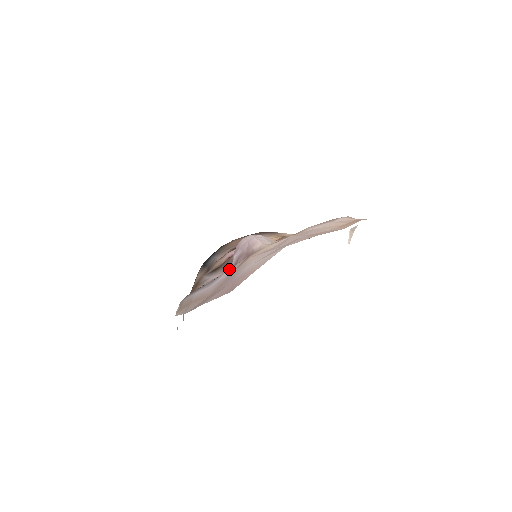
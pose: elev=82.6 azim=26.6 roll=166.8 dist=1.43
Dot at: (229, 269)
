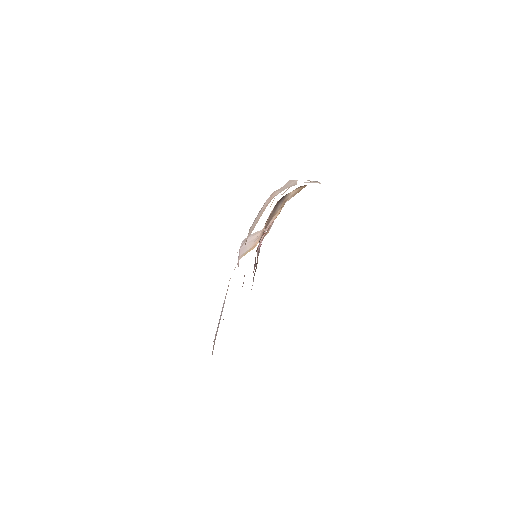
Dot at: occluded
